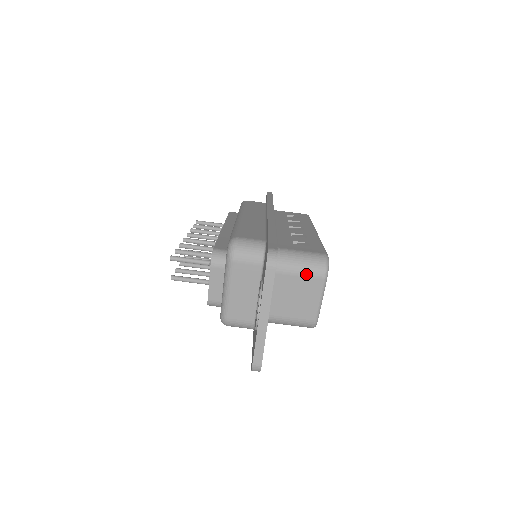
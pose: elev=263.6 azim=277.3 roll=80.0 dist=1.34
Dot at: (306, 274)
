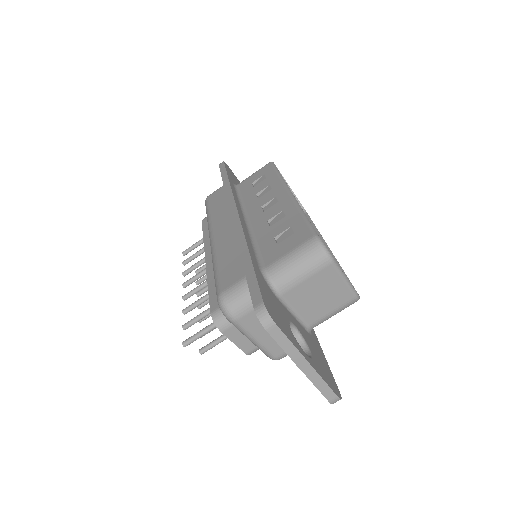
Dot at: (311, 274)
